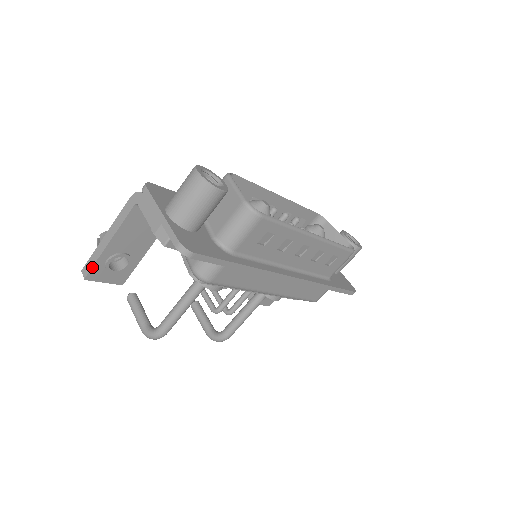
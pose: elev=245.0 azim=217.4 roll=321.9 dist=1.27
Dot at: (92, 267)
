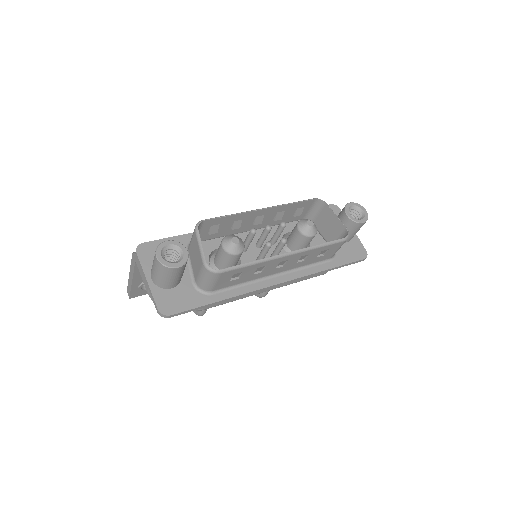
Dot at: (130, 293)
